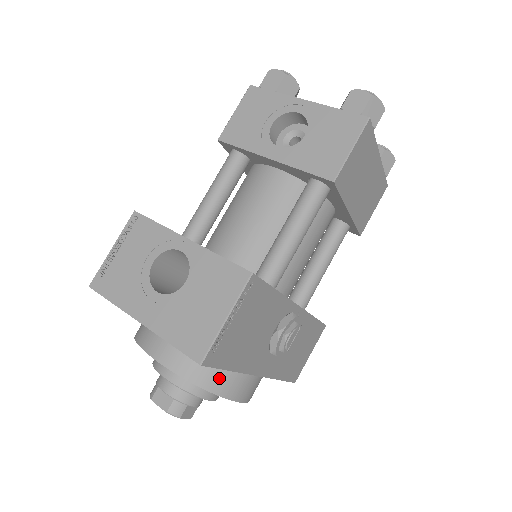
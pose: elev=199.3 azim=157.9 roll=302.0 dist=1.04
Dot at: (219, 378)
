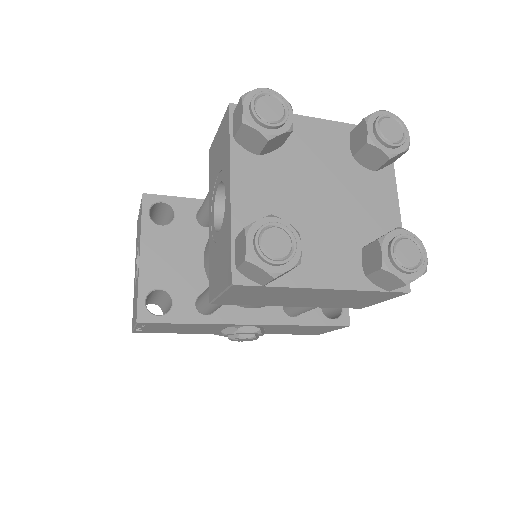
Dot at: occluded
